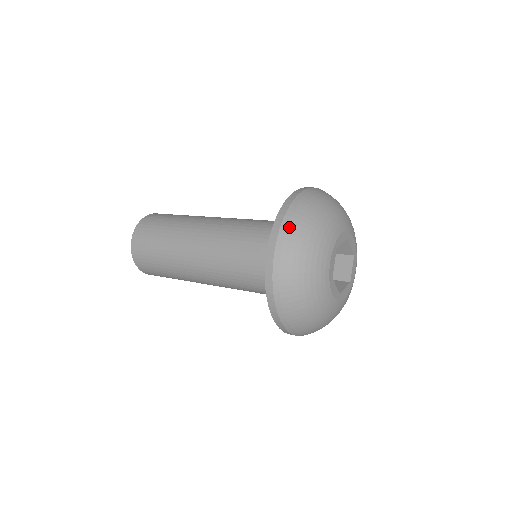
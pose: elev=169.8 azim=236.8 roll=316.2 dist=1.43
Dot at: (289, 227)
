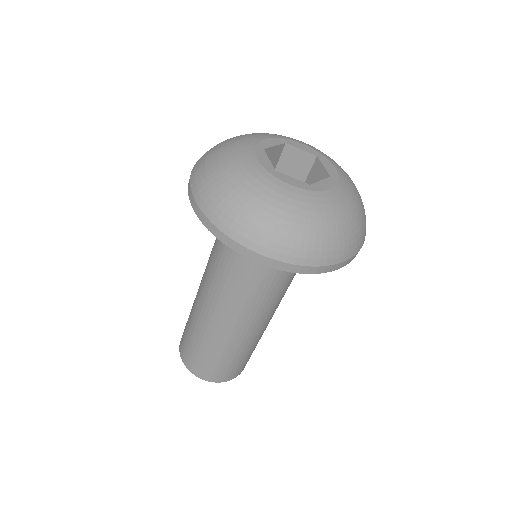
Dot at: occluded
